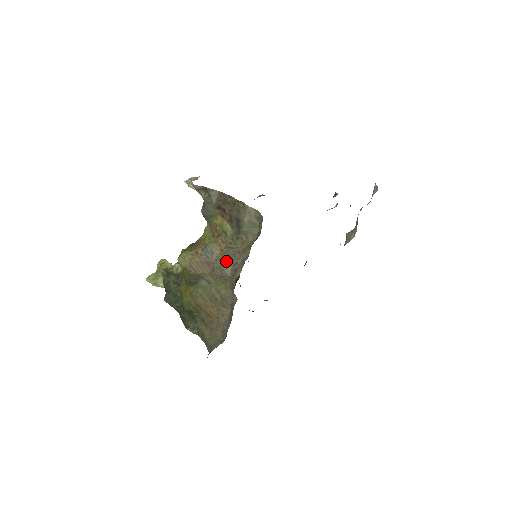
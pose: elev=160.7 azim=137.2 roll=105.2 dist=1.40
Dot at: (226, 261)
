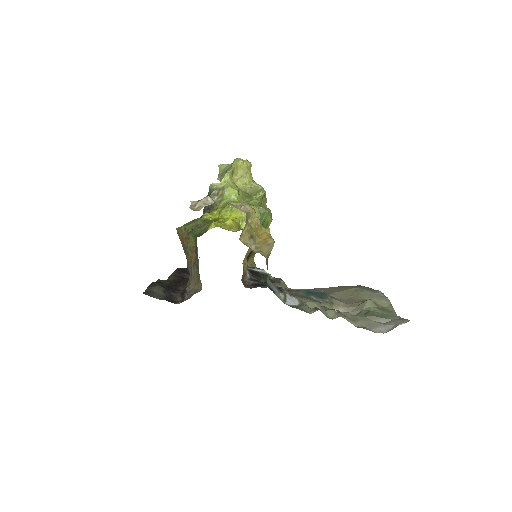
Dot at: (189, 268)
